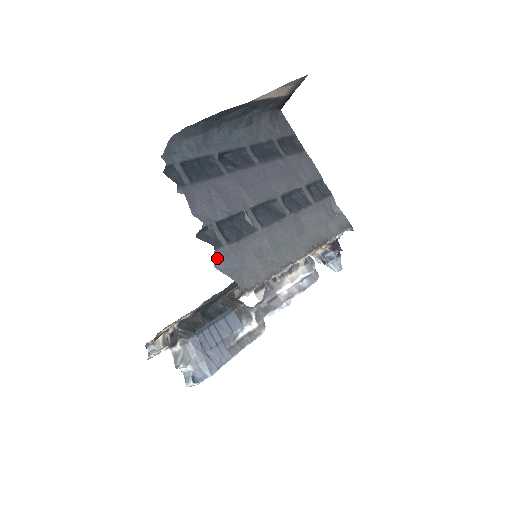
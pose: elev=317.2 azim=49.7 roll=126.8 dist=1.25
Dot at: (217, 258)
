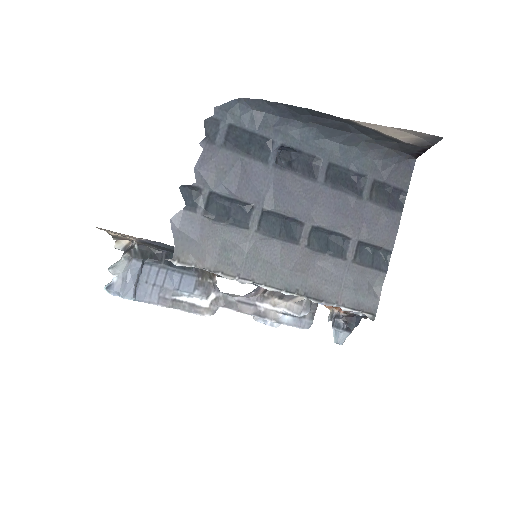
Dot at: (180, 216)
